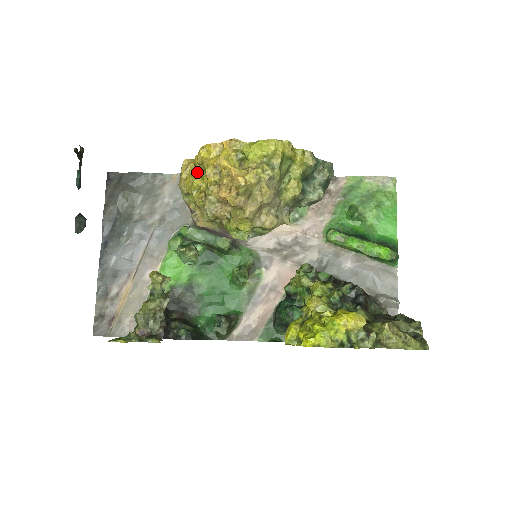
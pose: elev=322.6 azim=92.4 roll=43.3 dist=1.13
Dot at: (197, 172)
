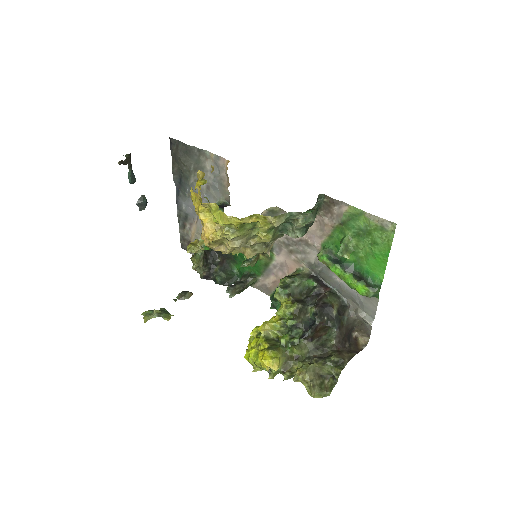
Dot at: occluded
